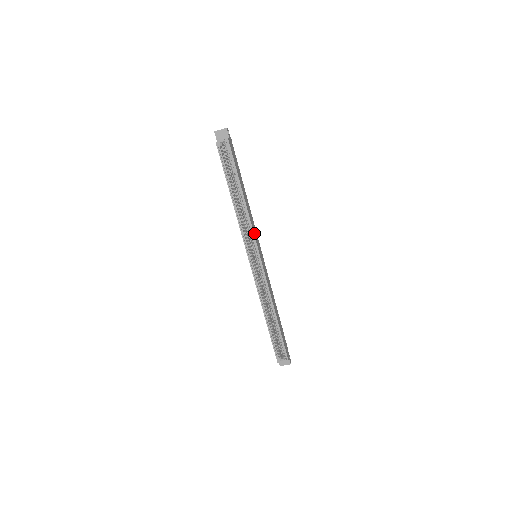
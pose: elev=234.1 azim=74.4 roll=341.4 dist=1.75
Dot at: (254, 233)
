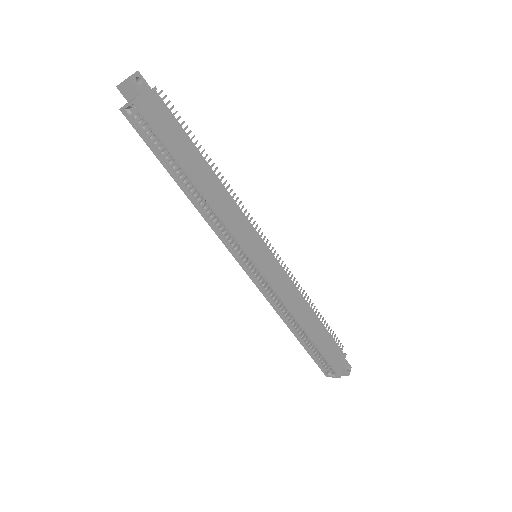
Dot at: (236, 232)
